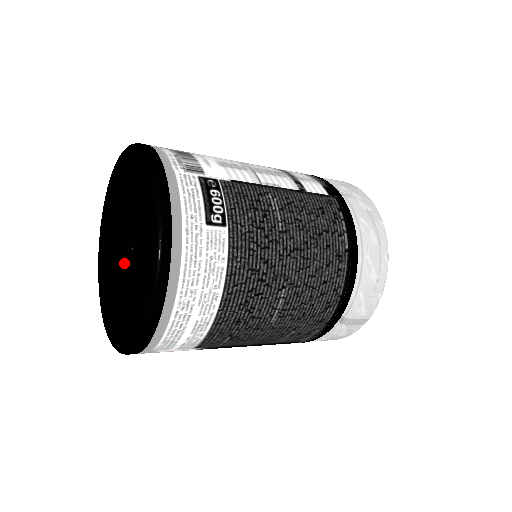
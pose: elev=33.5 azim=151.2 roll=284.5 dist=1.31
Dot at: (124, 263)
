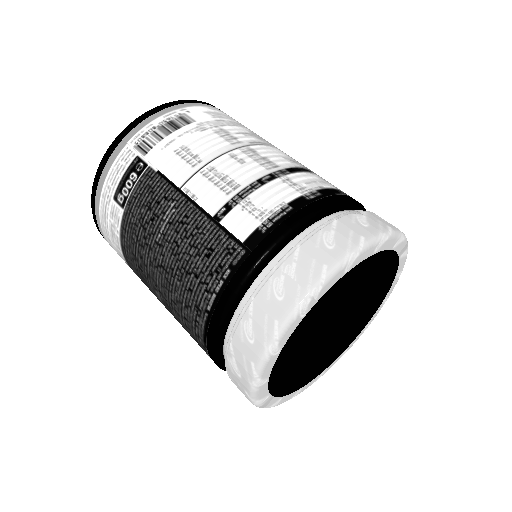
Dot at: occluded
